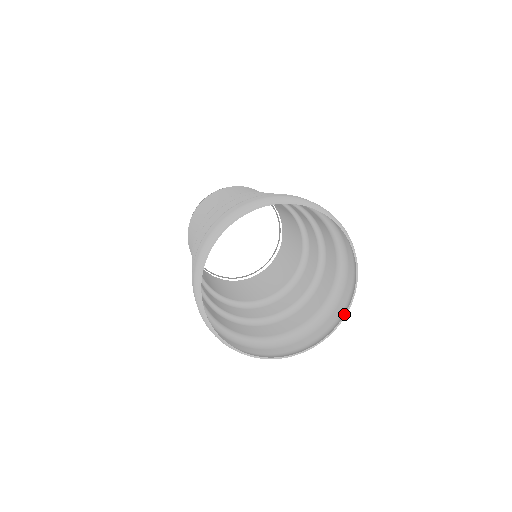
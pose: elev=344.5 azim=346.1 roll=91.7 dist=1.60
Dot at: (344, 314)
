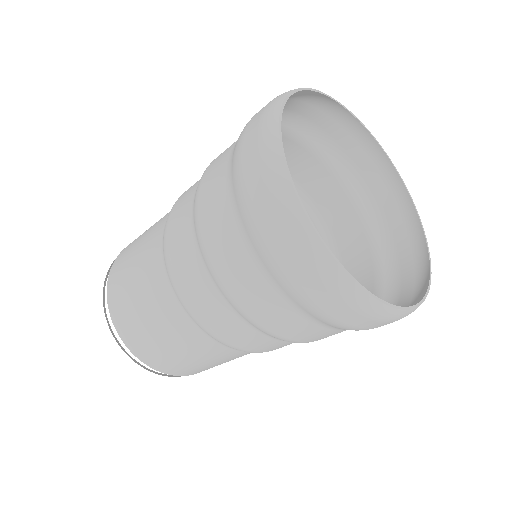
Dot at: (428, 268)
